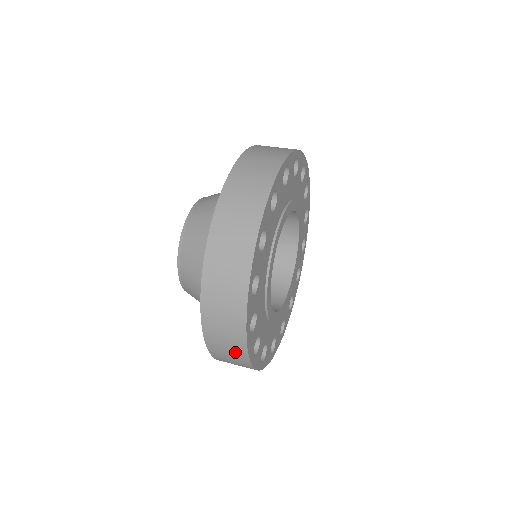
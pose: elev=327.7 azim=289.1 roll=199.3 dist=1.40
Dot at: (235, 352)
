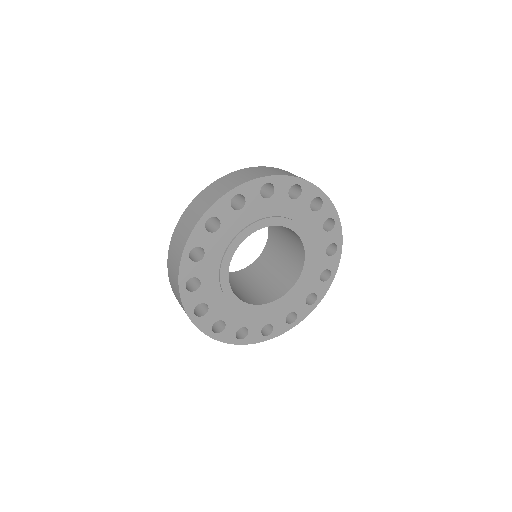
Dot at: occluded
